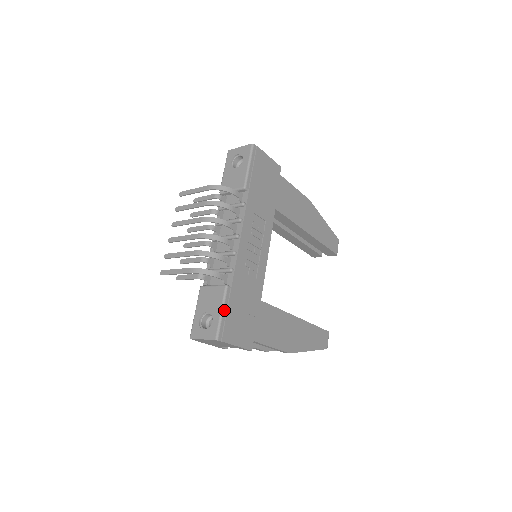
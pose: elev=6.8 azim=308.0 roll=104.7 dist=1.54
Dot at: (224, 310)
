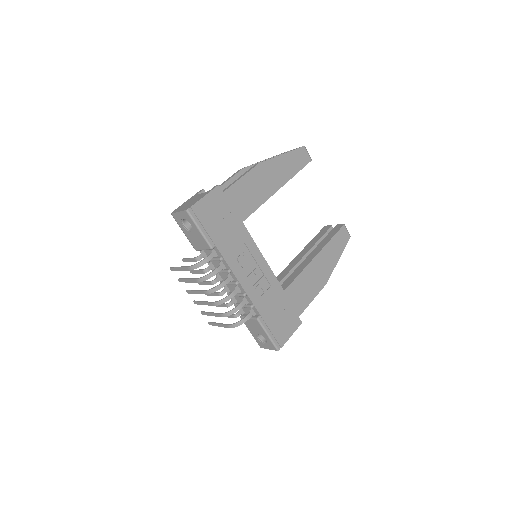
Dot at: (268, 332)
